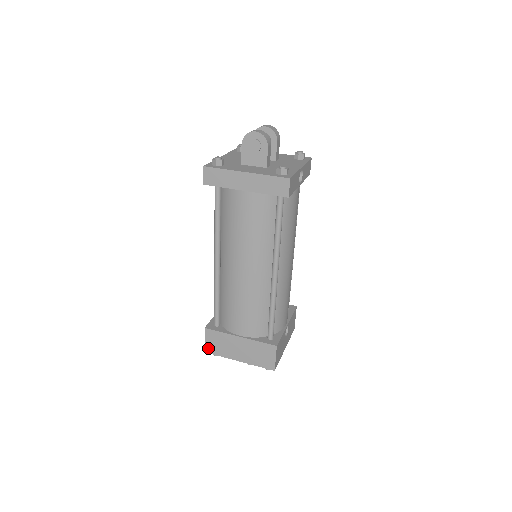
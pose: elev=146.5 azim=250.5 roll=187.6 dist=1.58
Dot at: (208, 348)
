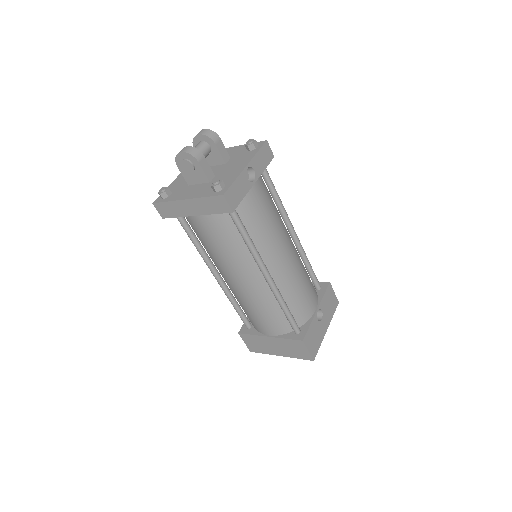
Dot at: (251, 348)
